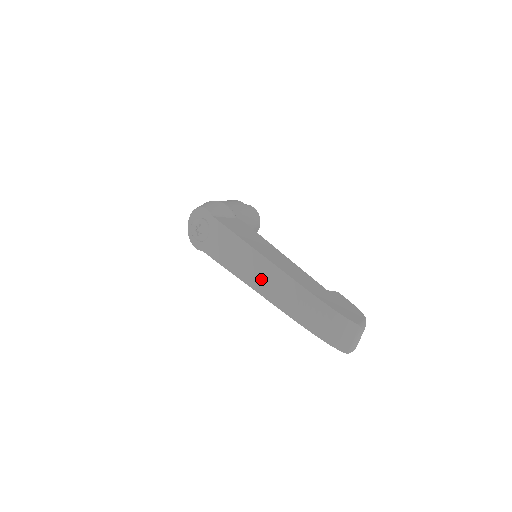
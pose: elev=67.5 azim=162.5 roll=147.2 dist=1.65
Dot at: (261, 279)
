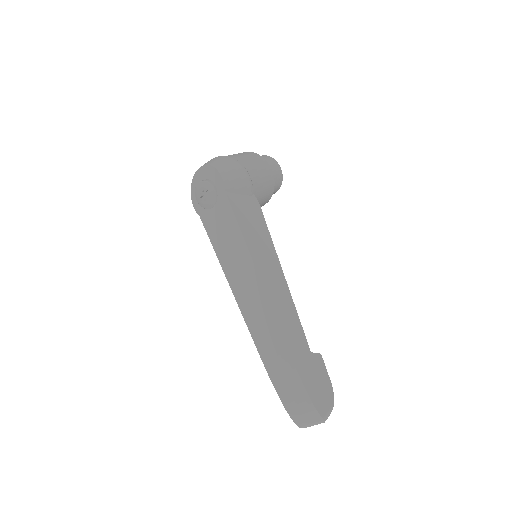
Dot at: (249, 301)
